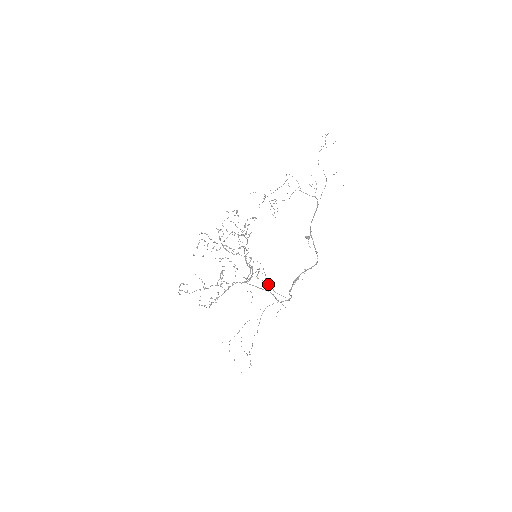
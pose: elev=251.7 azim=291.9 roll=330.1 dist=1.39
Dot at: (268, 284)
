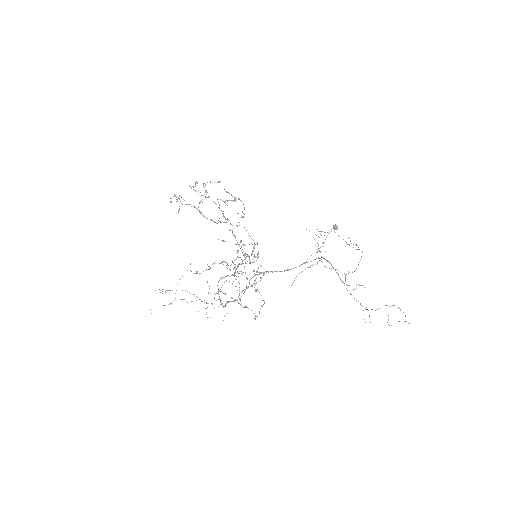
Dot at: occluded
